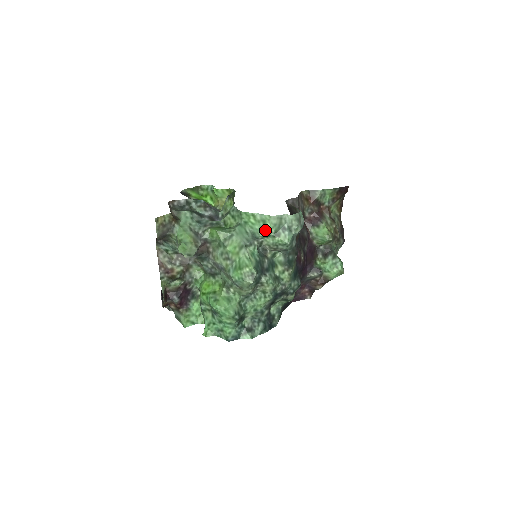
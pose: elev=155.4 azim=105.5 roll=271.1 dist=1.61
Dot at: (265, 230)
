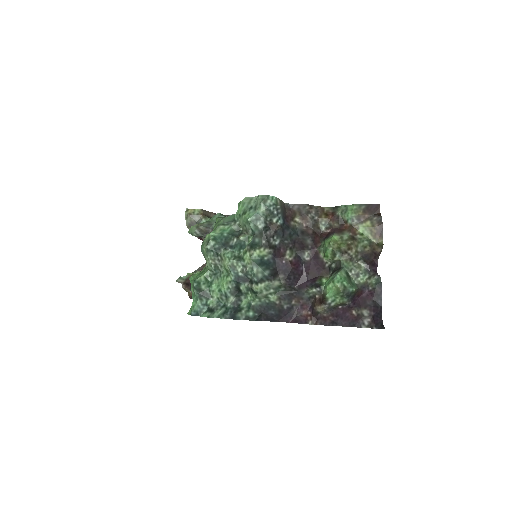
Dot at: (238, 210)
